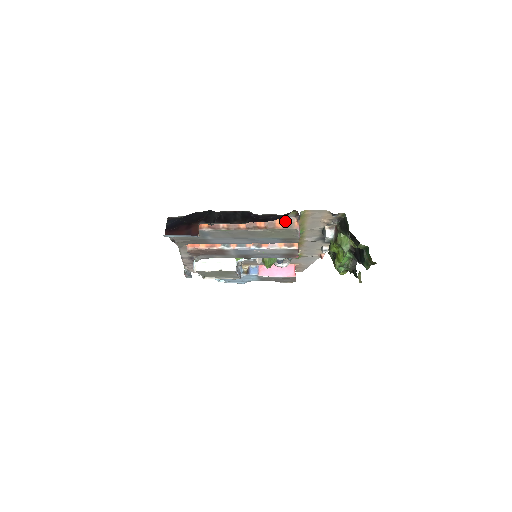
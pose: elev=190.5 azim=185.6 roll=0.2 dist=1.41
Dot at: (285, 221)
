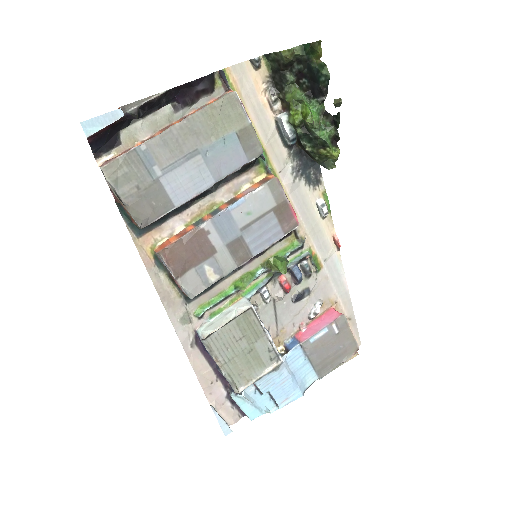
Dot at: occluded
